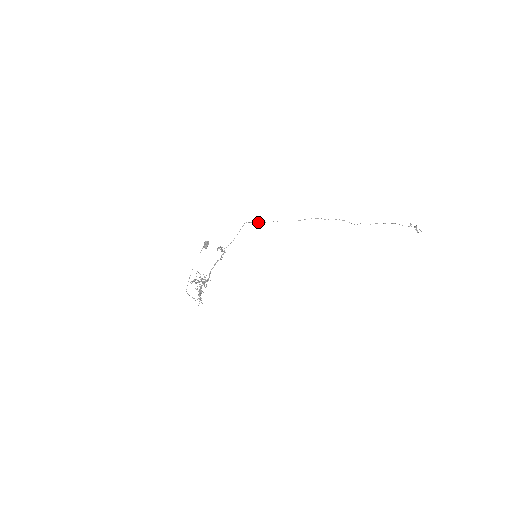
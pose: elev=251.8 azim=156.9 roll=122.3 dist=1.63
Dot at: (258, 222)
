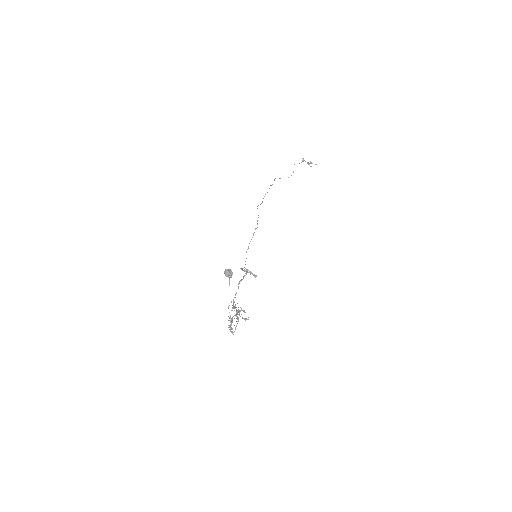
Dot at: (257, 223)
